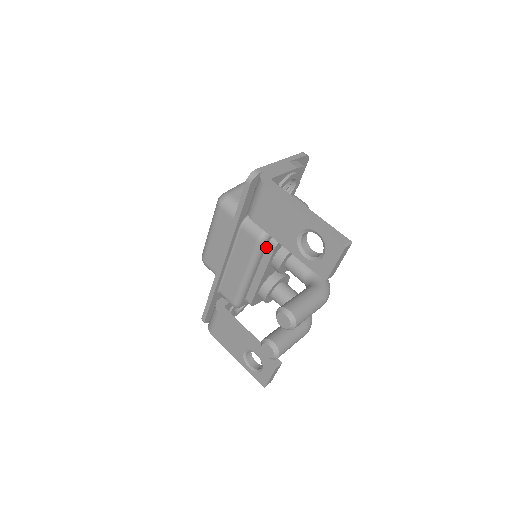
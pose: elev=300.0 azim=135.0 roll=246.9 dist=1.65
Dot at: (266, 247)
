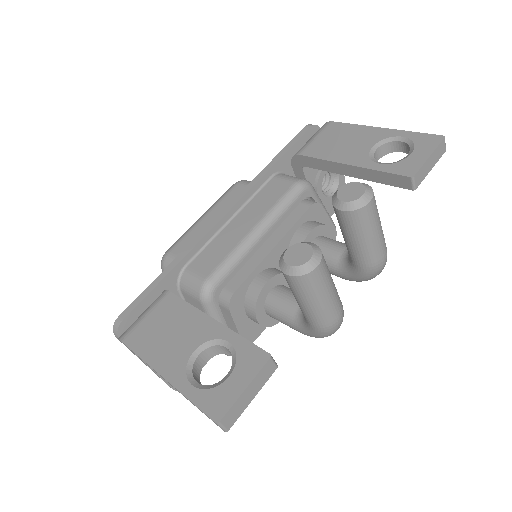
Dot at: (296, 208)
